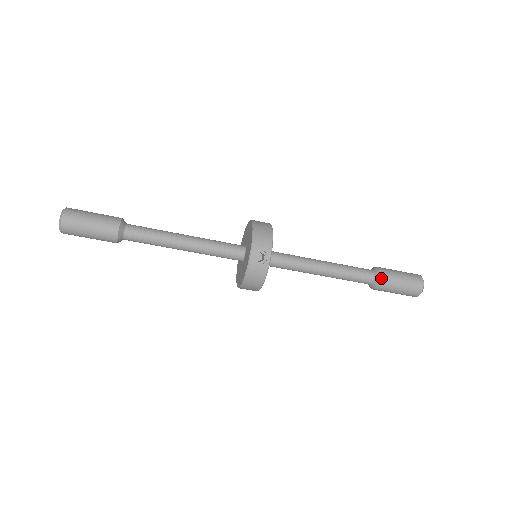
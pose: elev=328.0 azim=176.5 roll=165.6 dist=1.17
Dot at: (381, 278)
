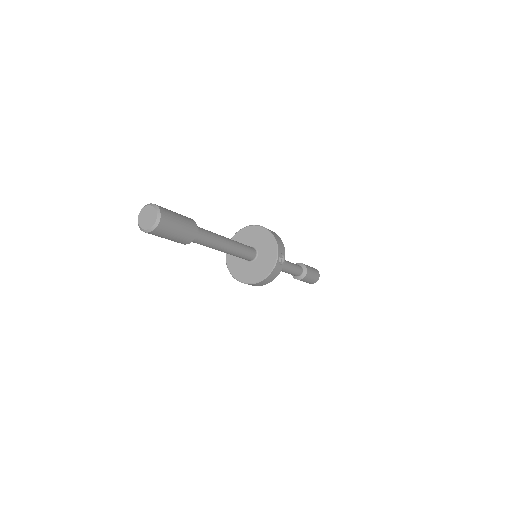
Dot at: (307, 272)
